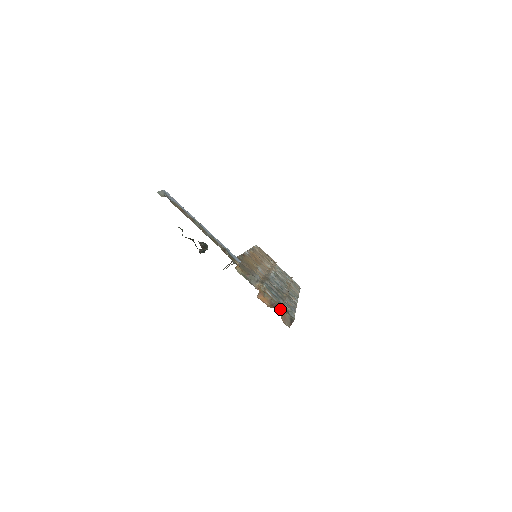
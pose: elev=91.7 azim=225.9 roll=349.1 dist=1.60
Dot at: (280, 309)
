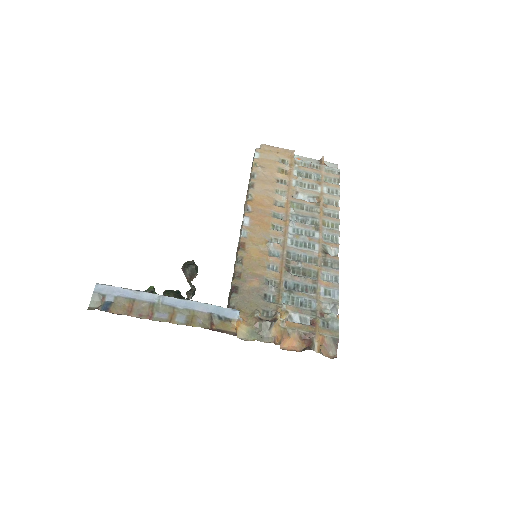
Dot at: (315, 346)
